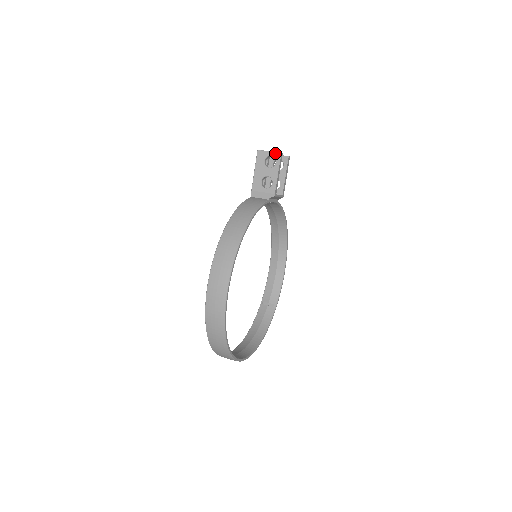
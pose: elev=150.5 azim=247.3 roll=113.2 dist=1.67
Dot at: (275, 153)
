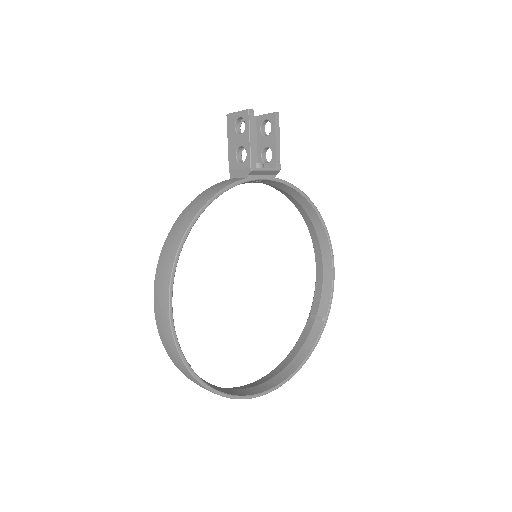
Dot at: (243, 112)
